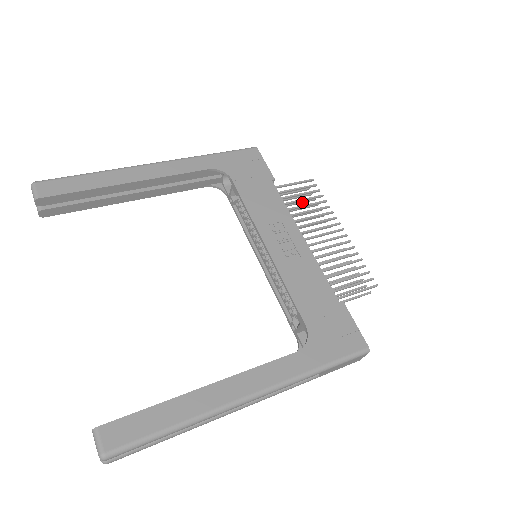
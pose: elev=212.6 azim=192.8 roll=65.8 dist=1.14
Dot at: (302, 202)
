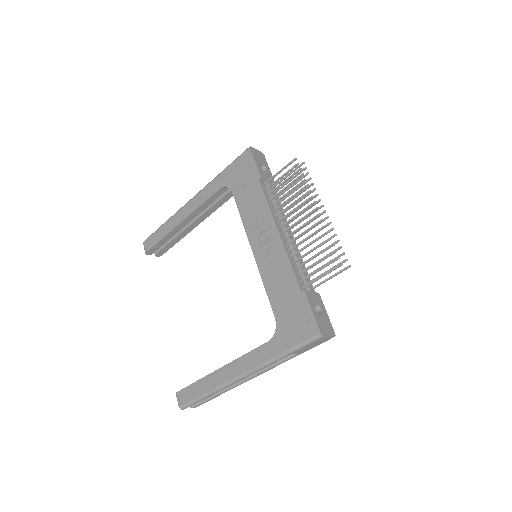
Dot at: (297, 182)
